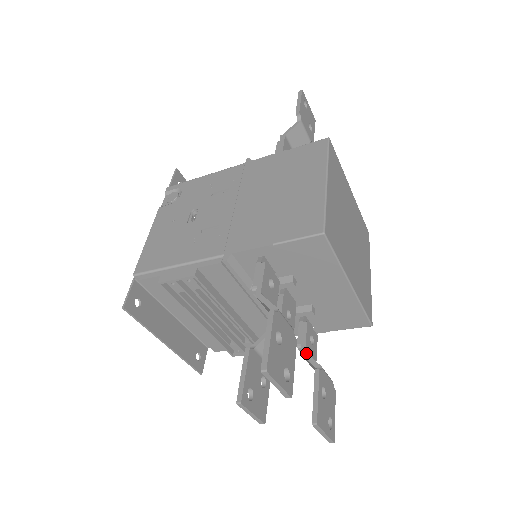
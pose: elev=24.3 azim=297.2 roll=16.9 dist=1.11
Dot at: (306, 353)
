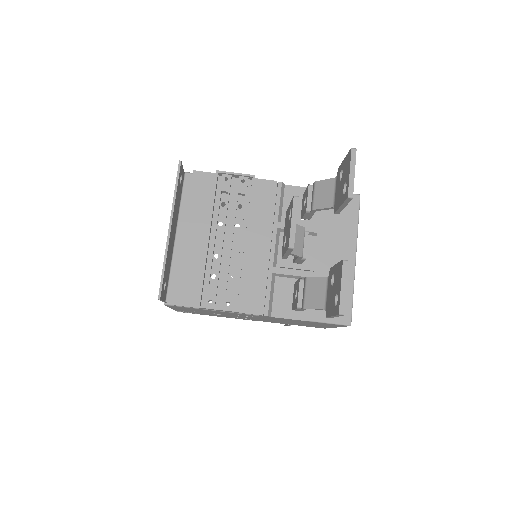
Dot at: (312, 277)
